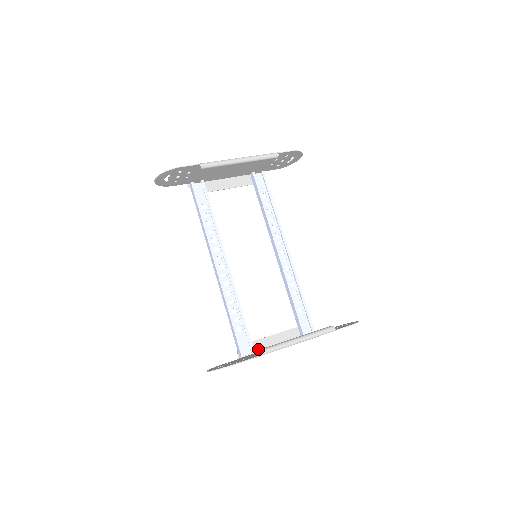
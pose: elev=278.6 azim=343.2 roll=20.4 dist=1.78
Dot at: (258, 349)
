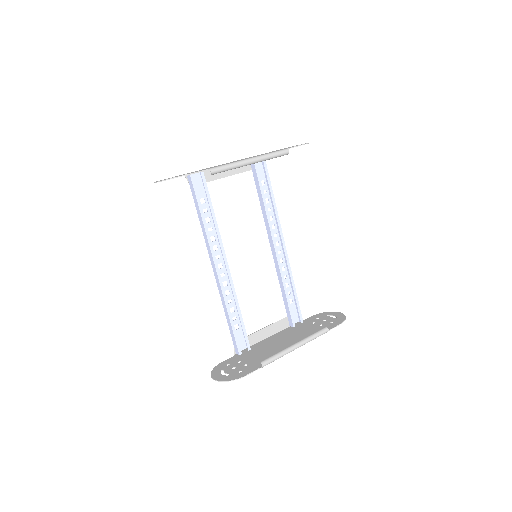
Dot at: (252, 343)
